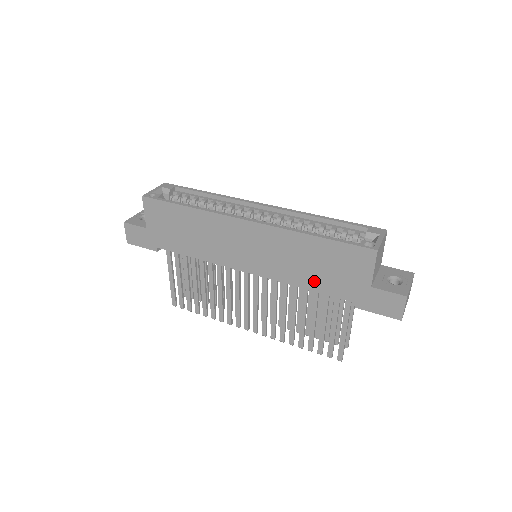
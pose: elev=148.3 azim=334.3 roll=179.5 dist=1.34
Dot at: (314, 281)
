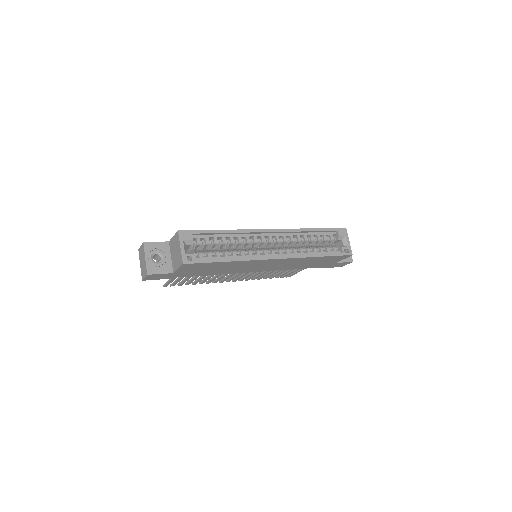
Dot at: (303, 267)
